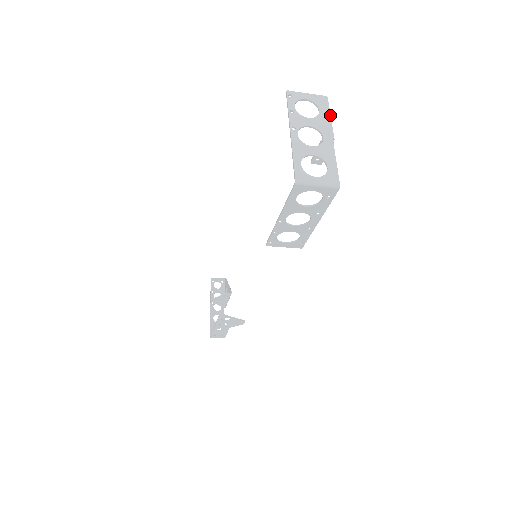
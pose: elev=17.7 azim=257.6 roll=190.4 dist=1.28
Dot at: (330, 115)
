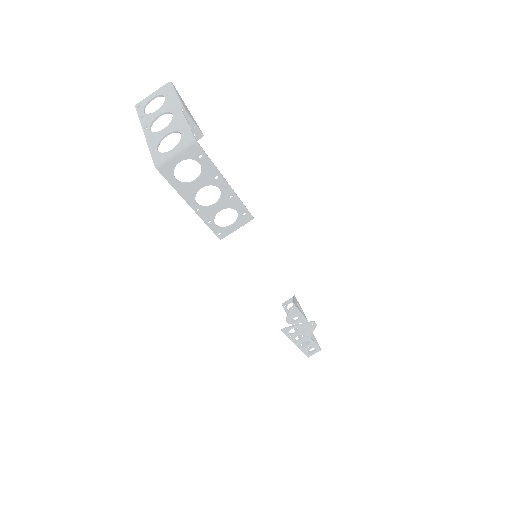
Dot at: (175, 93)
